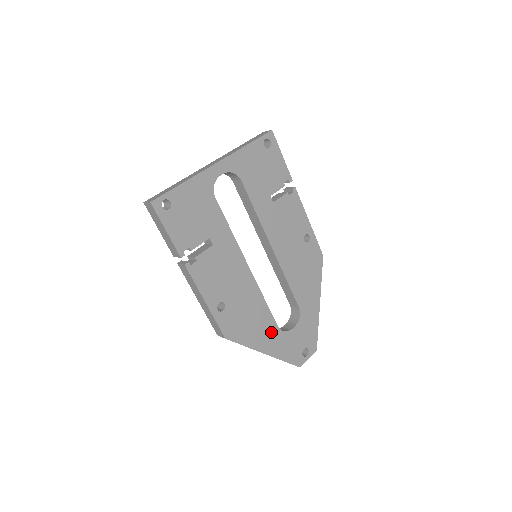
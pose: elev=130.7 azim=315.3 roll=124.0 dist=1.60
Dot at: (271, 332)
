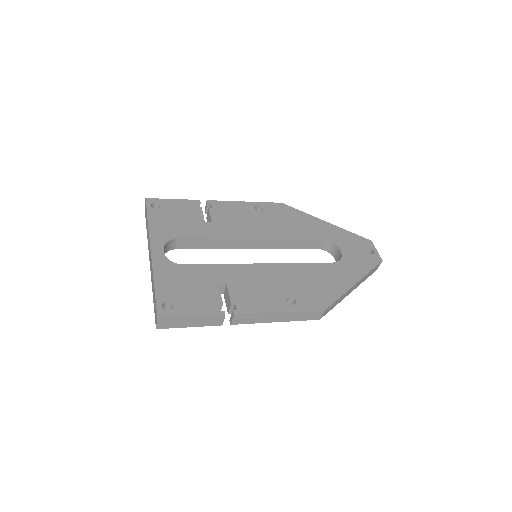
Dot at: (336, 270)
